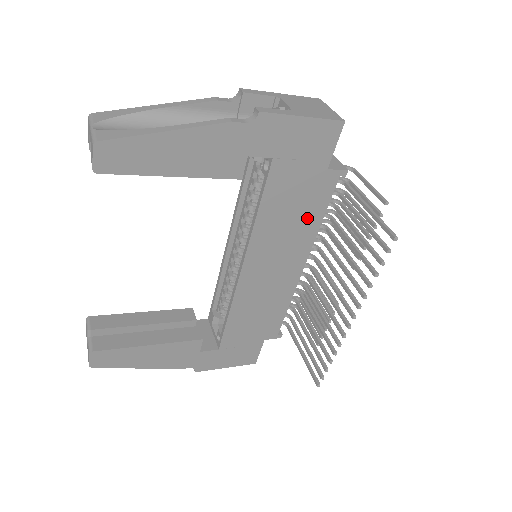
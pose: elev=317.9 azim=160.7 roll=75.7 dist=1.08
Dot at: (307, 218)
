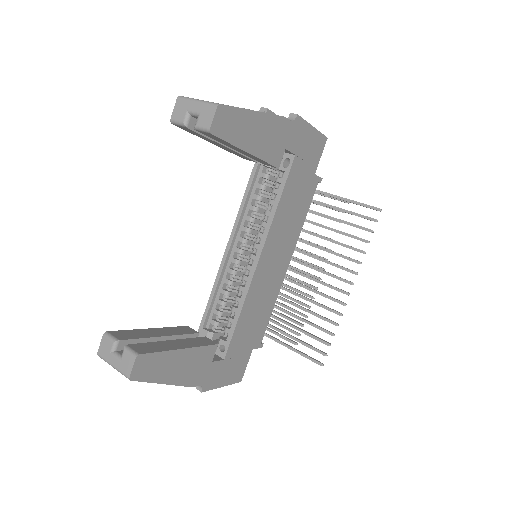
Dot at: (299, 216)
